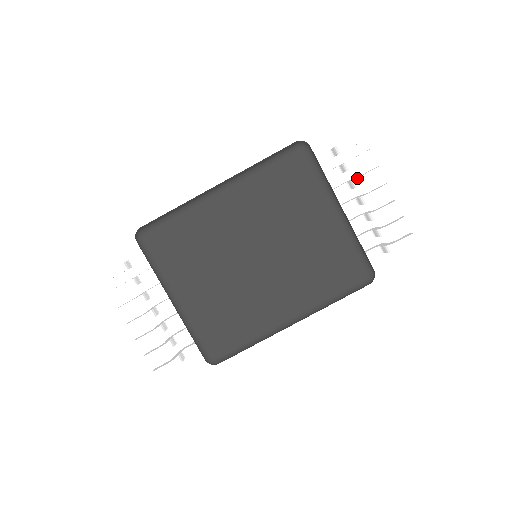
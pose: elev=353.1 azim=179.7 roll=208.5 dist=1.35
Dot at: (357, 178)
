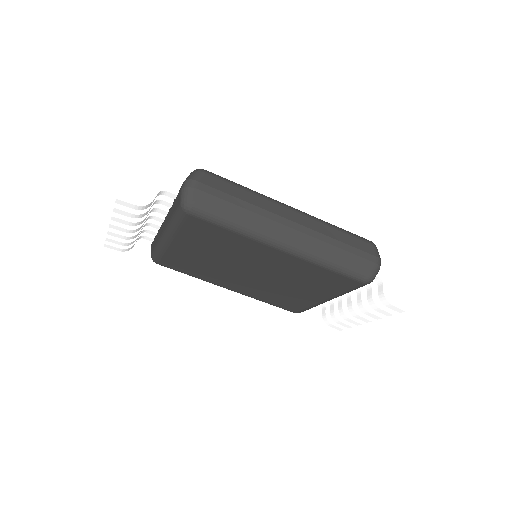
Dot at: (365, 308)
